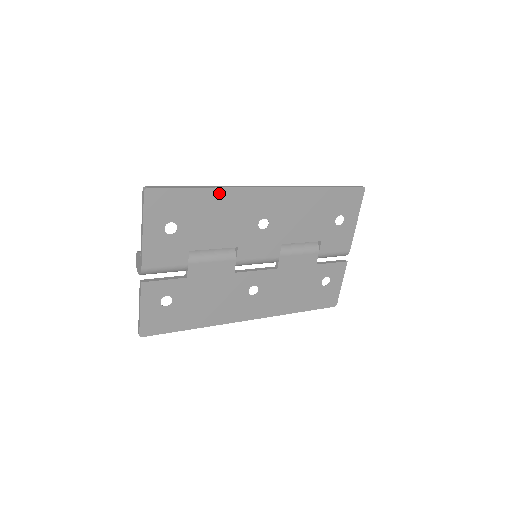
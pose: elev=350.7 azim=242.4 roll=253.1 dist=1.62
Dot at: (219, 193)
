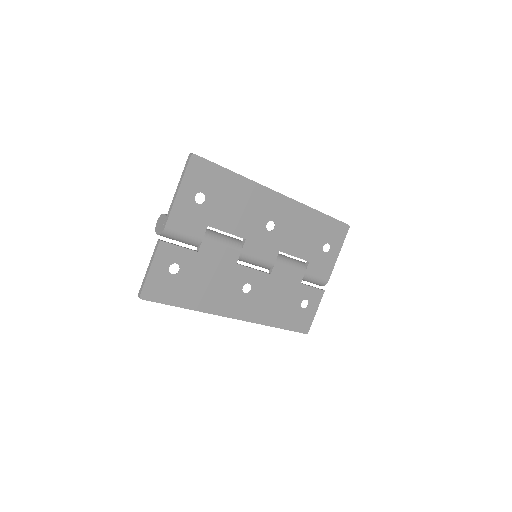
Dot at: (245, 183)
